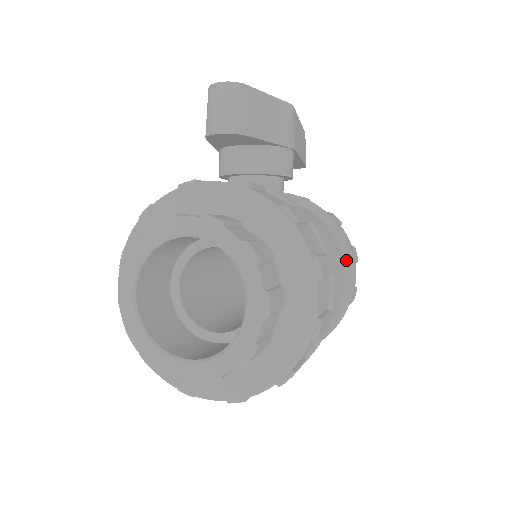
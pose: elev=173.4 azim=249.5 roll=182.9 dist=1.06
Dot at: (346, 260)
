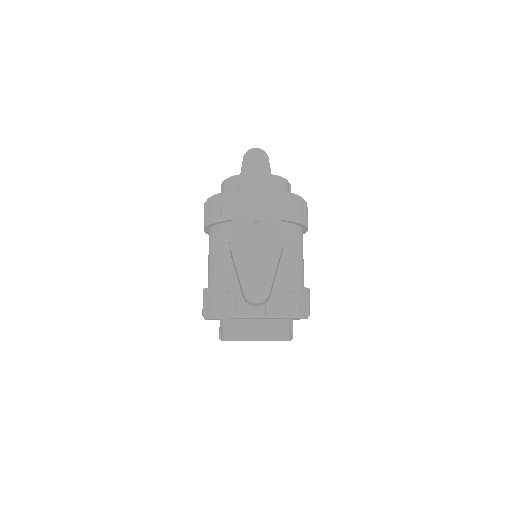
Dot at: (304, 229)
